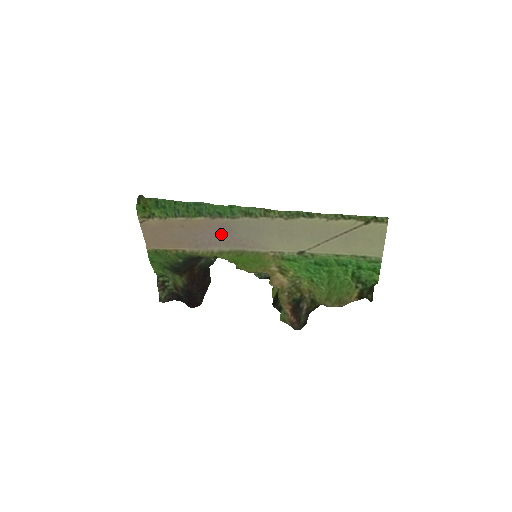
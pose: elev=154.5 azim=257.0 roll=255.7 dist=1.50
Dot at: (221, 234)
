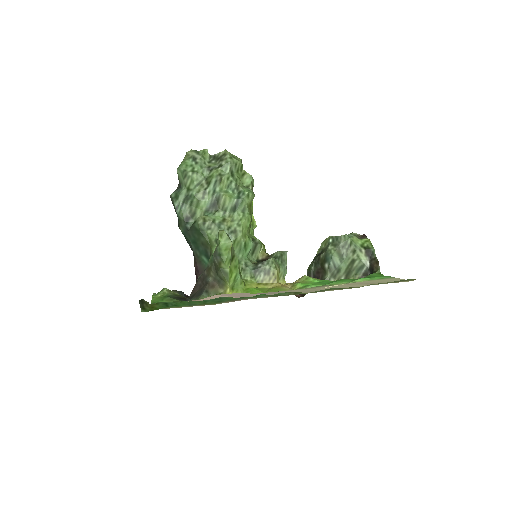
Dot at: (238, 294)
